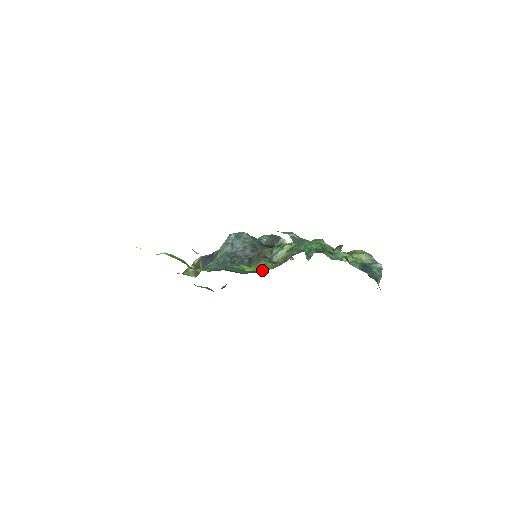
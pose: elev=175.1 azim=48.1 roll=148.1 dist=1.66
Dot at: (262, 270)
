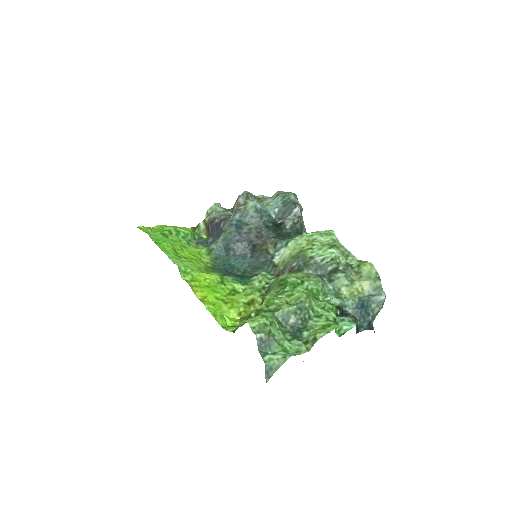
Dot at: (261, 272)
